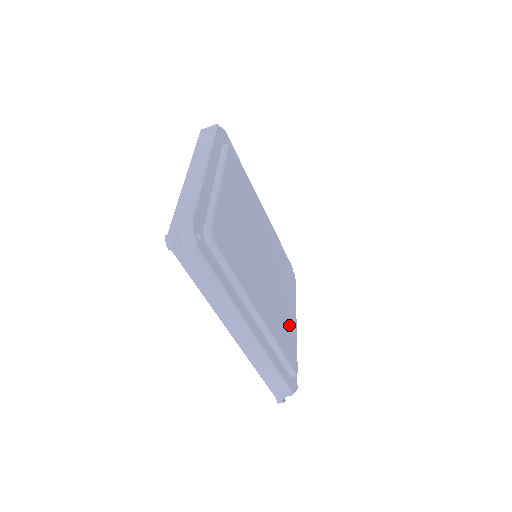
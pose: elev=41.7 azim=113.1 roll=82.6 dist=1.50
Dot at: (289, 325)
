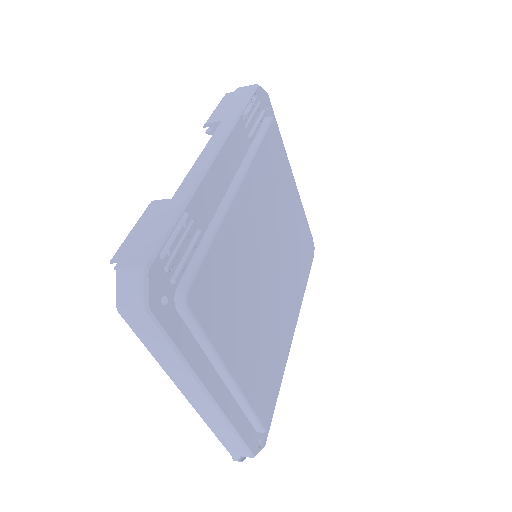
Dot at: (298, 228)
